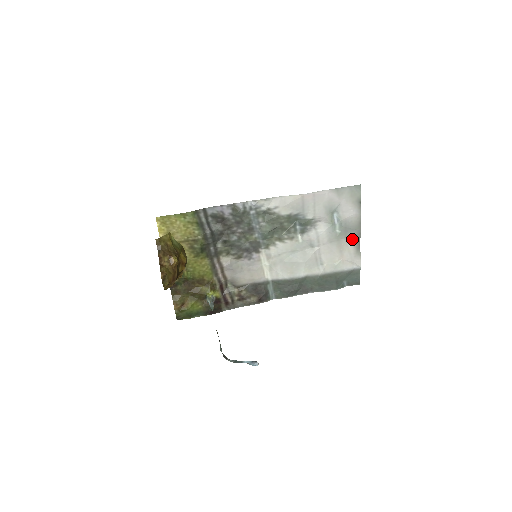
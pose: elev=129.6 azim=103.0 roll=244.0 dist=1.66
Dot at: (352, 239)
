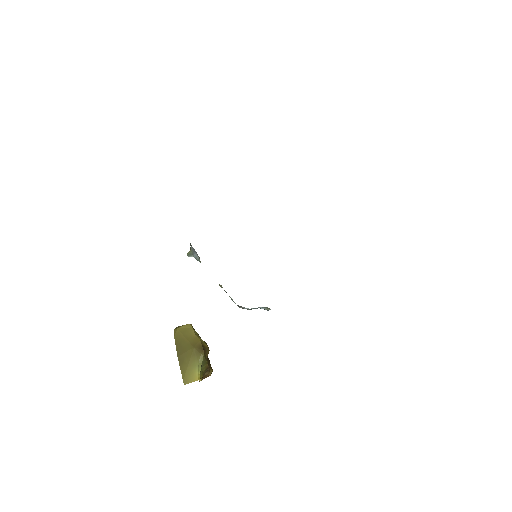
Dot at: occluded
